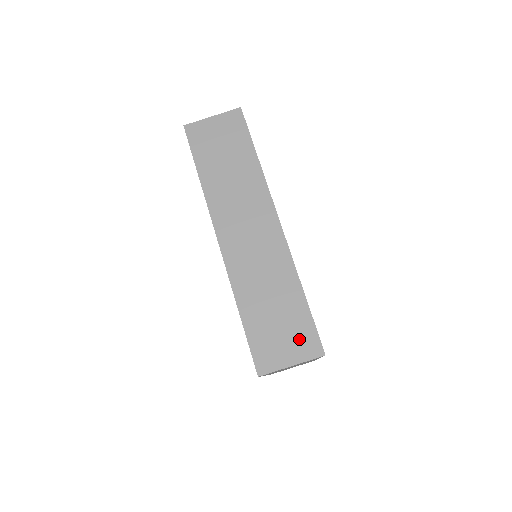
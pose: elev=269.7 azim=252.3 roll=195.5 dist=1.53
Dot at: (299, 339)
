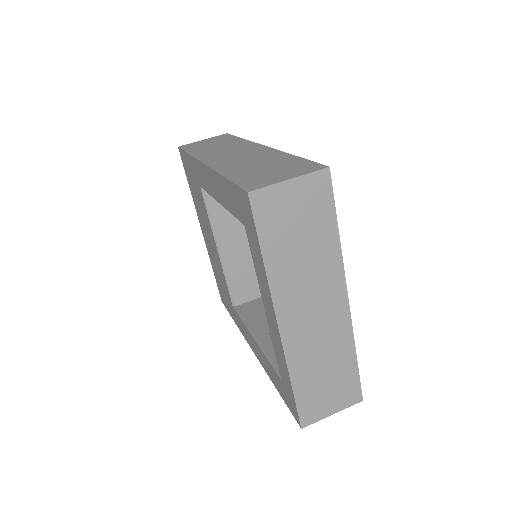
Dot at: (295, 169)
